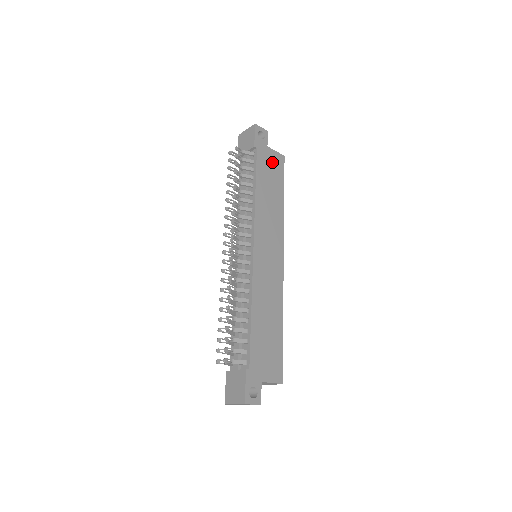
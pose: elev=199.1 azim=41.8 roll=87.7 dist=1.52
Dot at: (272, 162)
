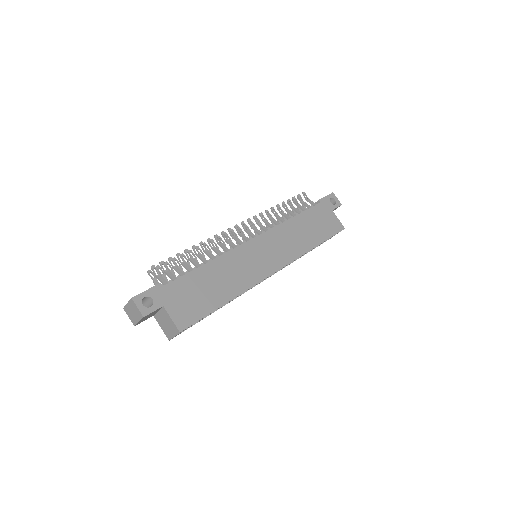
Dot at: (328, 220)
